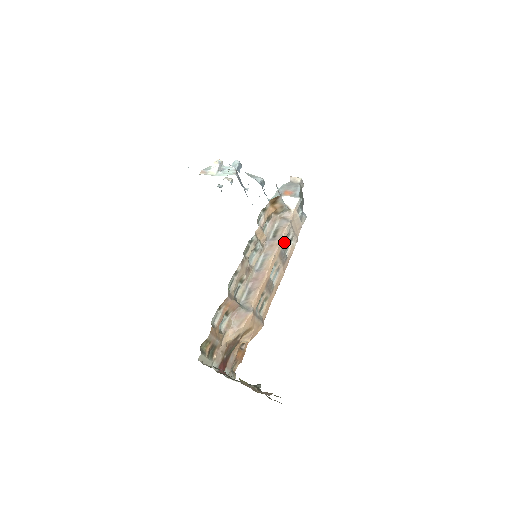
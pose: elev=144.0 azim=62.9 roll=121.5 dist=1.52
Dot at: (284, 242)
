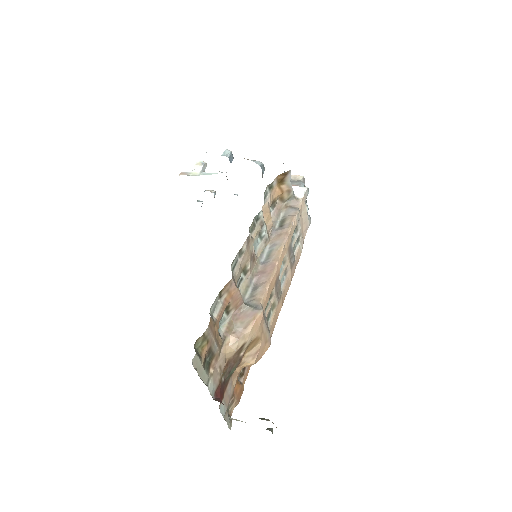
Dot at: (292, 238)
